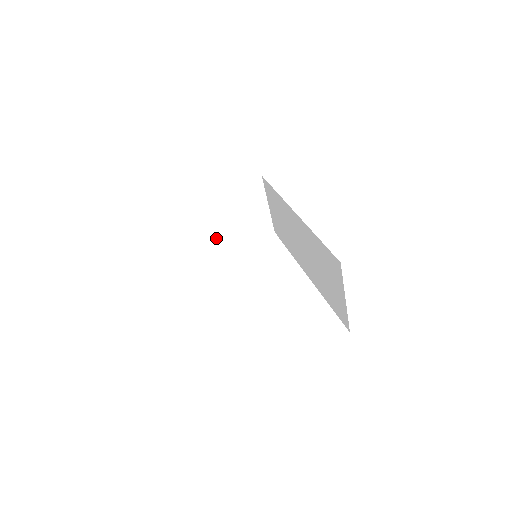
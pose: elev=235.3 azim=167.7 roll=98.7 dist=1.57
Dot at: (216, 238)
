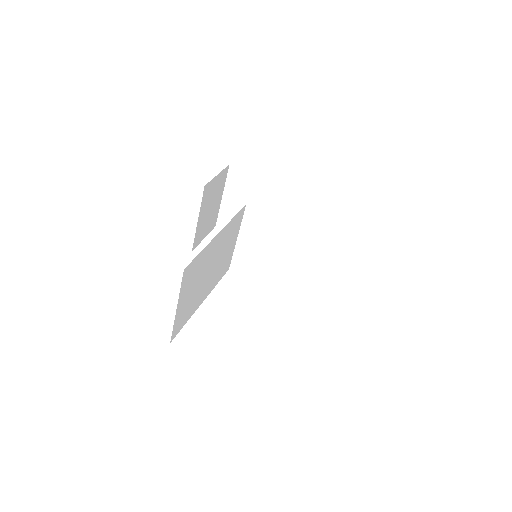
Dot at: (262, 219)
